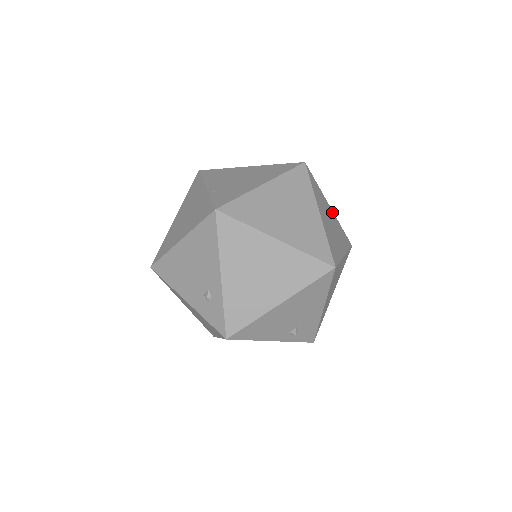
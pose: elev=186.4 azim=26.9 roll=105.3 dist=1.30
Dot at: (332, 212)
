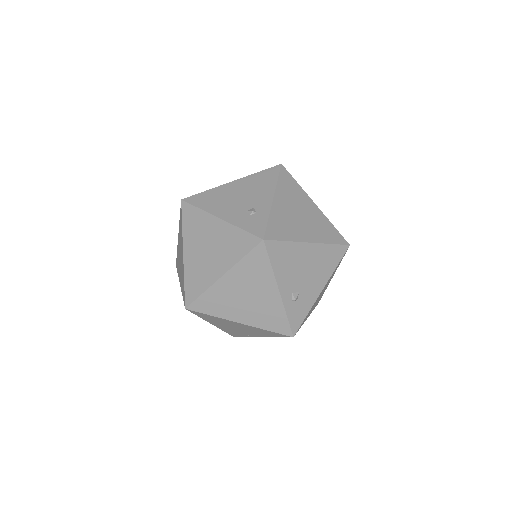
Dot at: occluded
